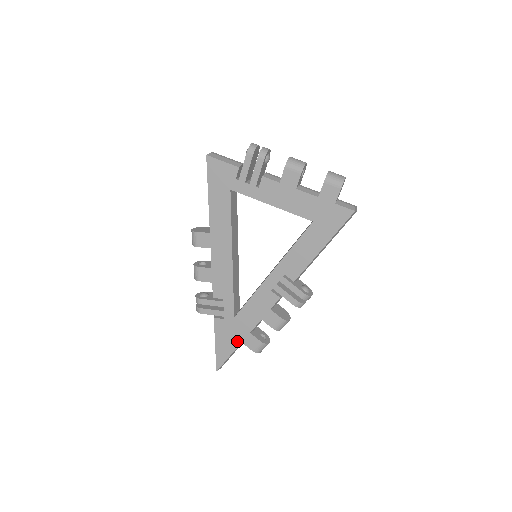
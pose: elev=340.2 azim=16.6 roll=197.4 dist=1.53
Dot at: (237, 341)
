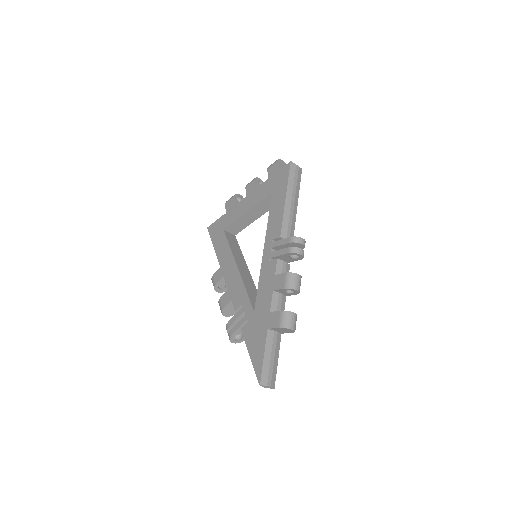
Dot at: (264, 332)
